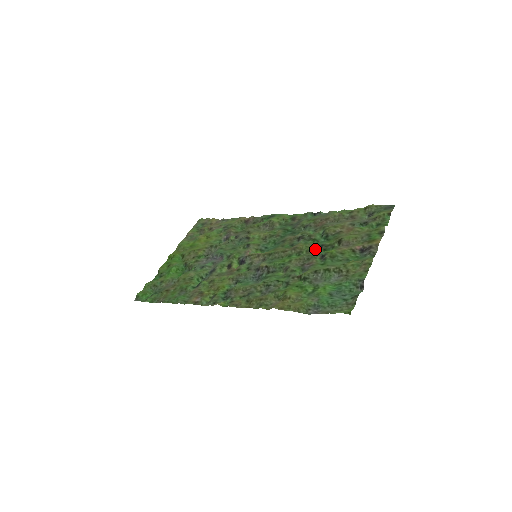
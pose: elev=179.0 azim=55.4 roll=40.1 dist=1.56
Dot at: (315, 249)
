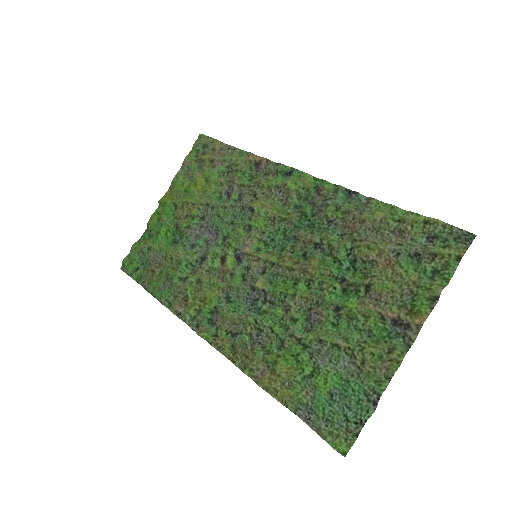
Dot at: (332, 281)
